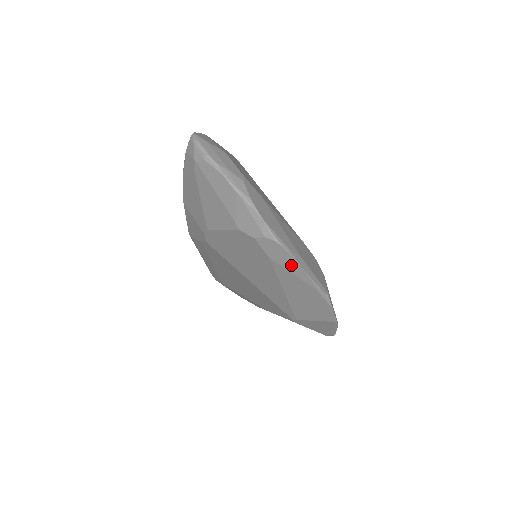
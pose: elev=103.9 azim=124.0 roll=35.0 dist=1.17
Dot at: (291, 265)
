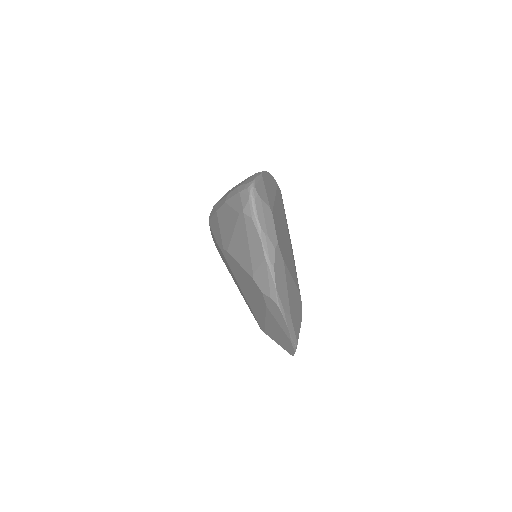
Dot at: (280, 320)
